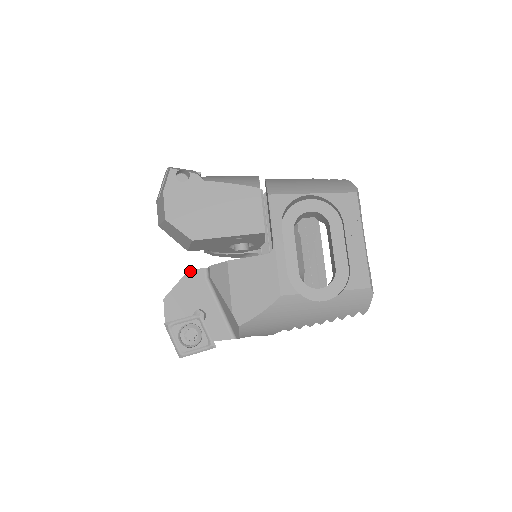
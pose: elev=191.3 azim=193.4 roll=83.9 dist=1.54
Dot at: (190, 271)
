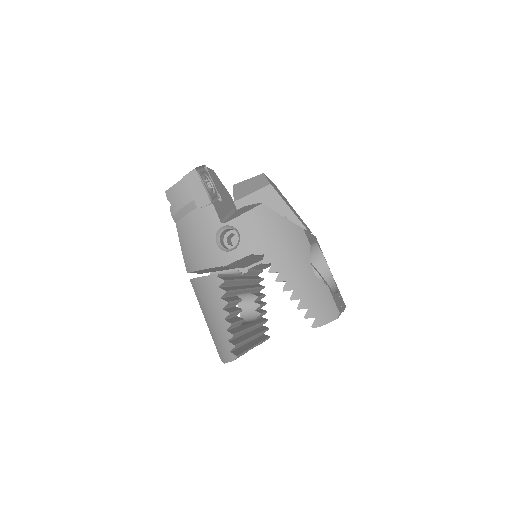
Dot at: (231, 198)
